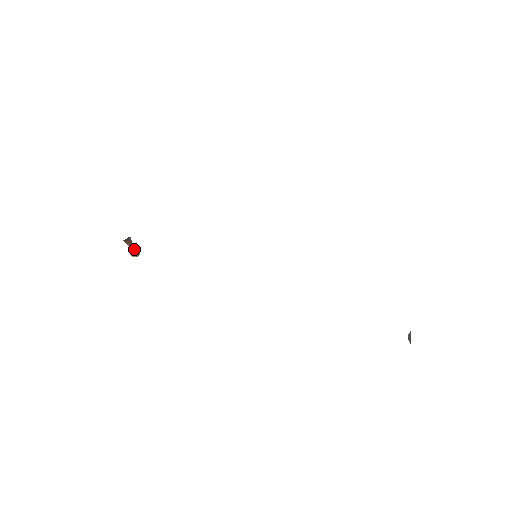
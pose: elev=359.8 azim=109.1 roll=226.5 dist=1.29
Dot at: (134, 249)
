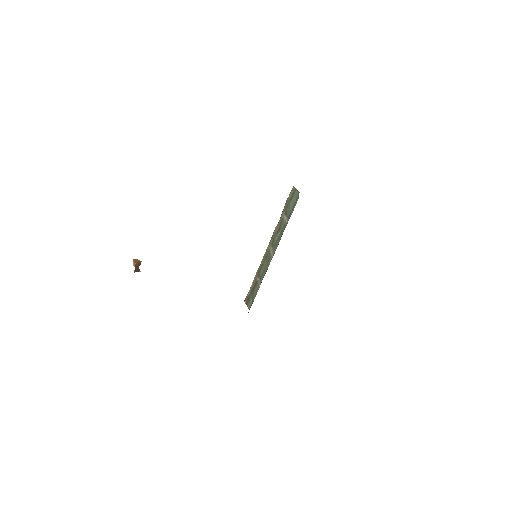
Dot at: occluded
